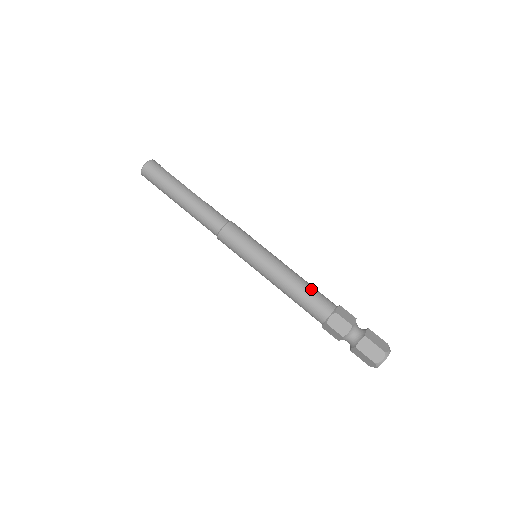
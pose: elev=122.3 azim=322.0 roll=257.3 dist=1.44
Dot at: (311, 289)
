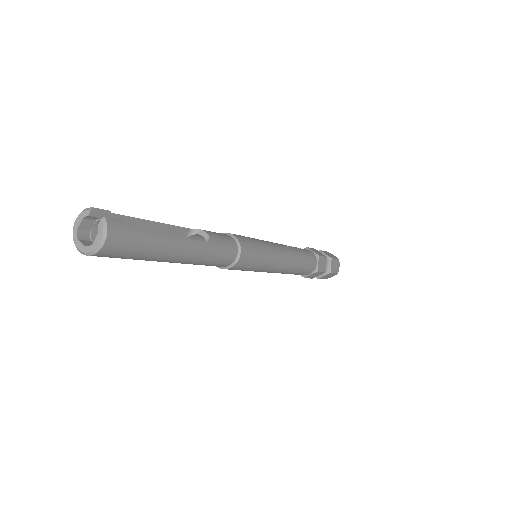
Dot at: (304, 264)
